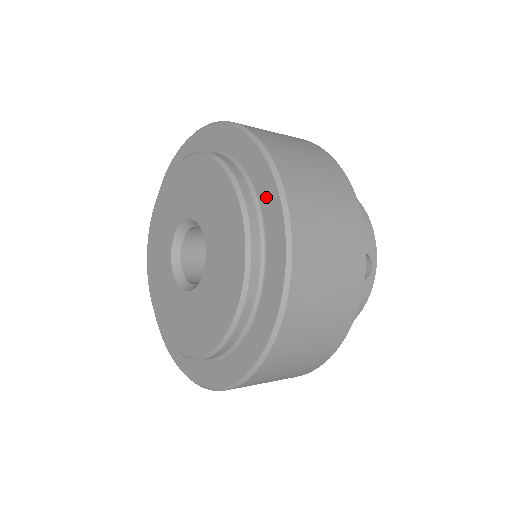
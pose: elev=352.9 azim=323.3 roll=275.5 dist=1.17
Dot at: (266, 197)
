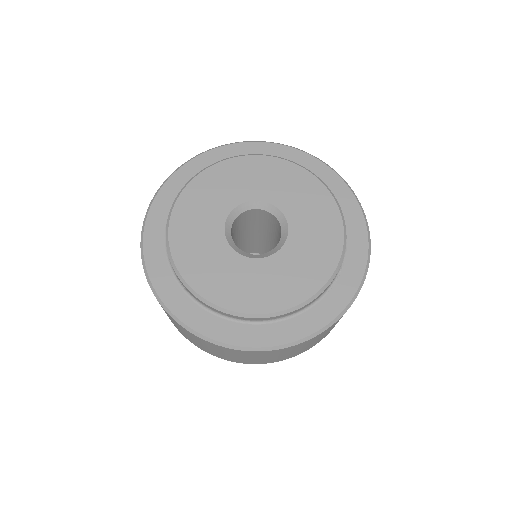
Dot at: (336, 189)
